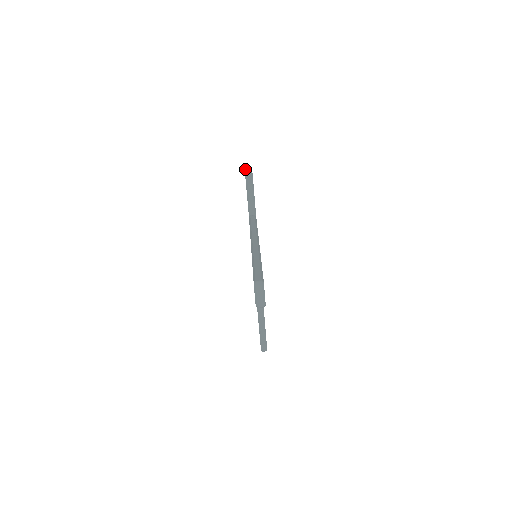
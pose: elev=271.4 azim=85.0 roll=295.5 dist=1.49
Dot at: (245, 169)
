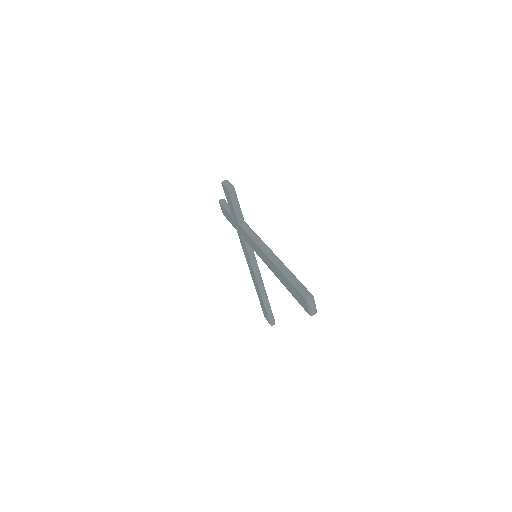
Dot at: (222, 183)
